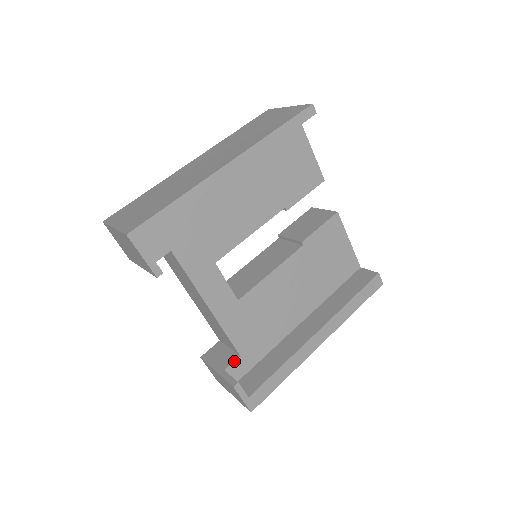
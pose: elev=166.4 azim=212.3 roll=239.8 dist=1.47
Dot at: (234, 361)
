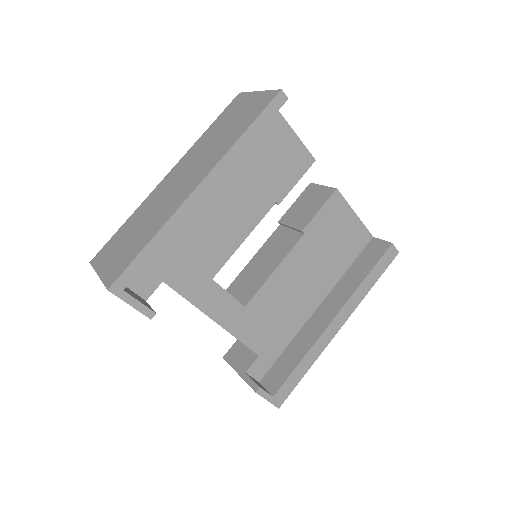
Dot at: (254, 362)
